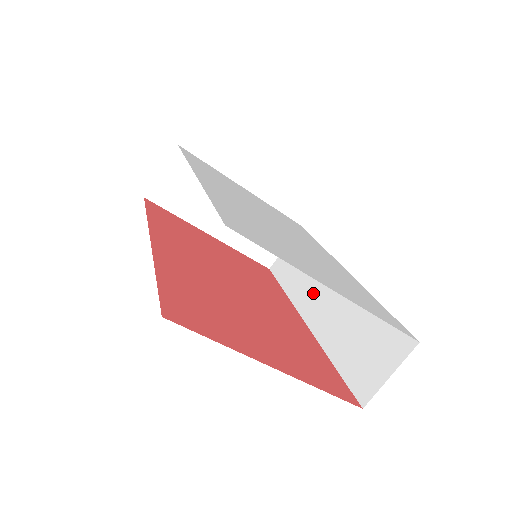
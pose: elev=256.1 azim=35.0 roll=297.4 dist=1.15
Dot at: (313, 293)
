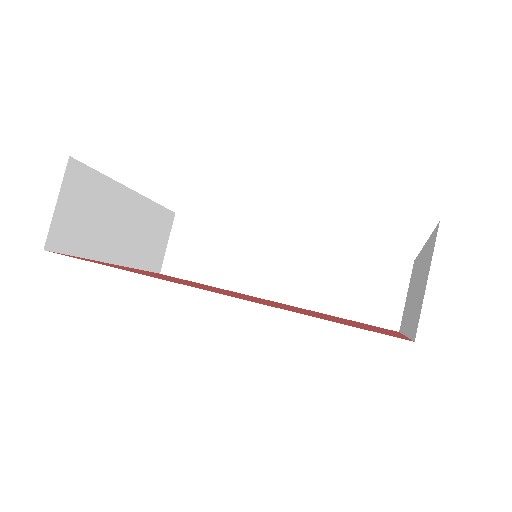
Dot at: (259, 271)
